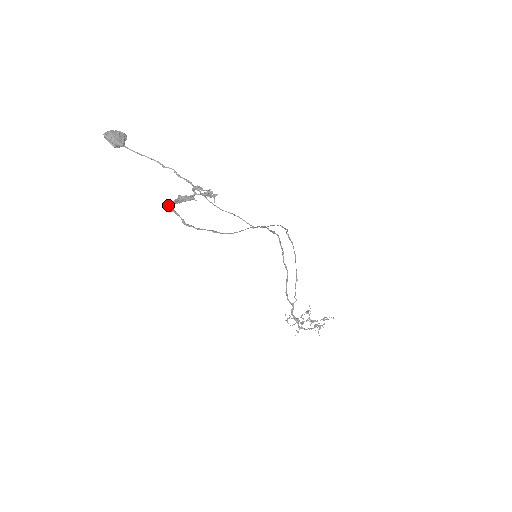
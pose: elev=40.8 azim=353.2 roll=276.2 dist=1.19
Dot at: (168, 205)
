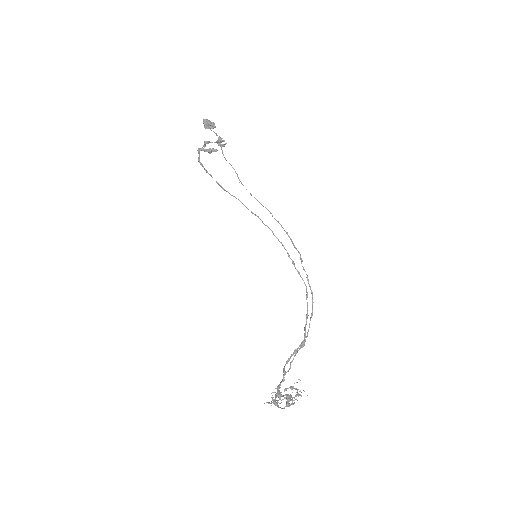
Dot at: (199, 148)
